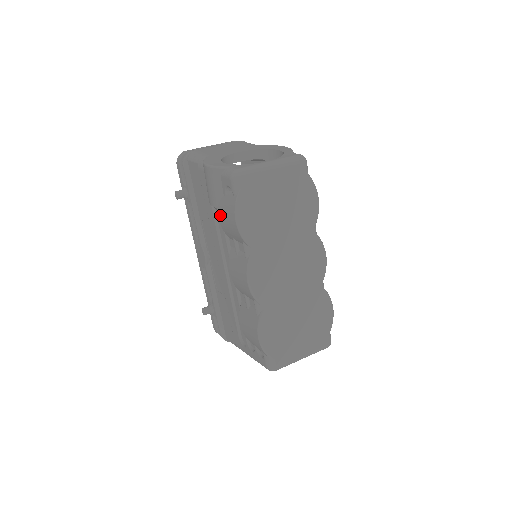
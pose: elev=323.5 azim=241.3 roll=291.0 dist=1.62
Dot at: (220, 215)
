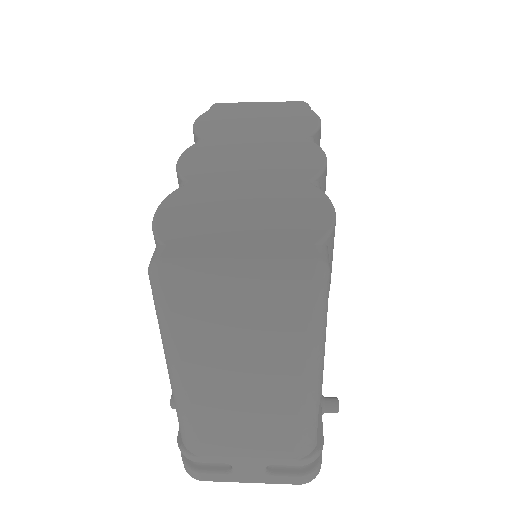
Dot at: occluded
